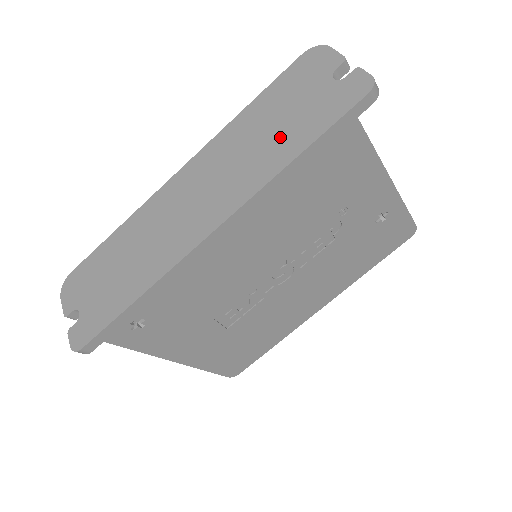
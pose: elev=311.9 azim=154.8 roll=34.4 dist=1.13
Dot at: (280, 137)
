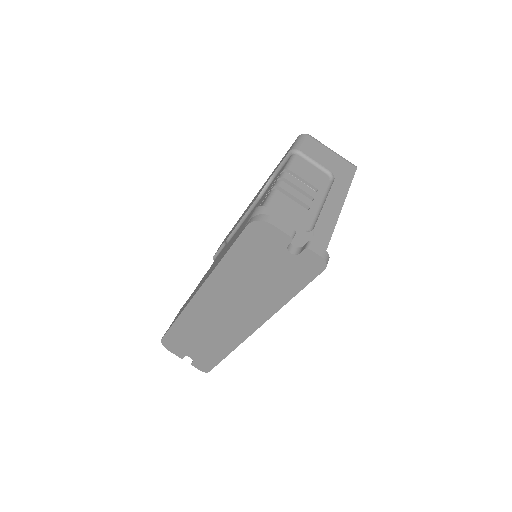
Dot at: (268, 286)
